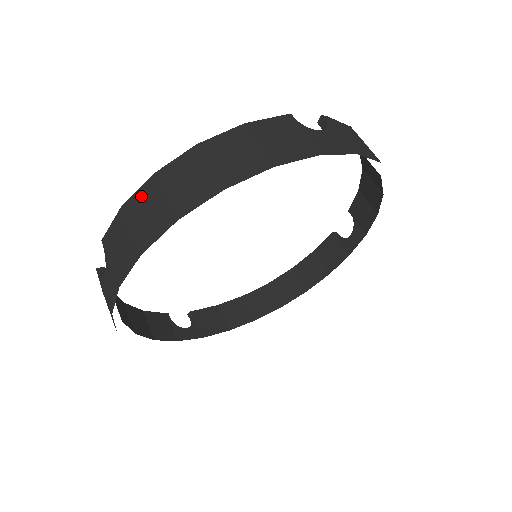
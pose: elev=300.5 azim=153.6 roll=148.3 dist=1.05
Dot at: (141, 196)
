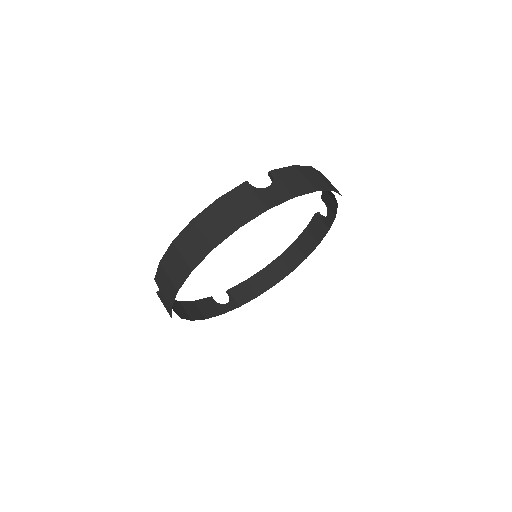
Dot at: (169, 255)
